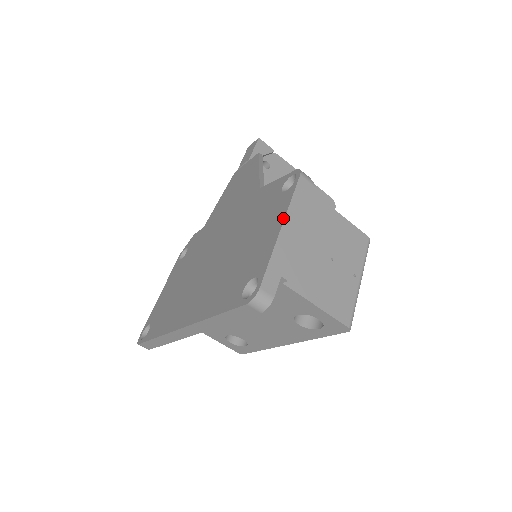
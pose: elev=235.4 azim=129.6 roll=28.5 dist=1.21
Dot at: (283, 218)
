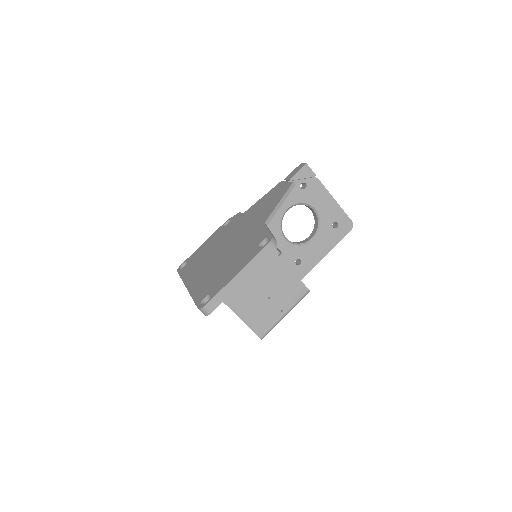
Dot at: (241, 269)
